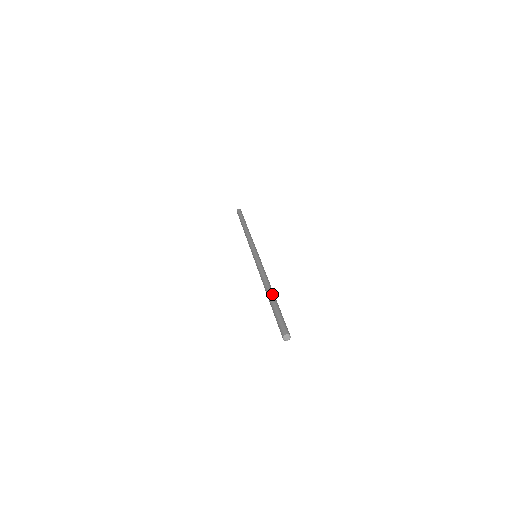
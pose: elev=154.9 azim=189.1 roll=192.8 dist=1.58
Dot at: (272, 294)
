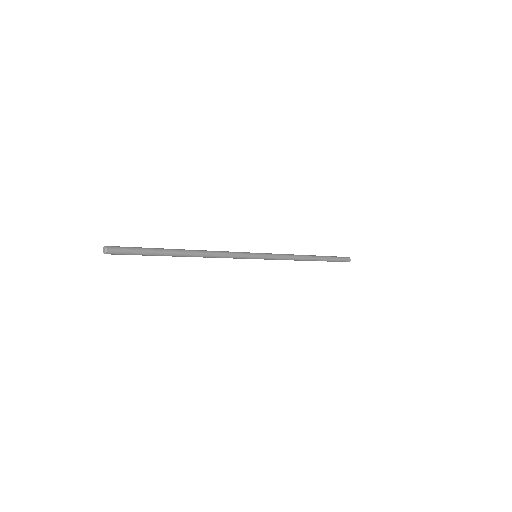
Dot at: (177, 249)
